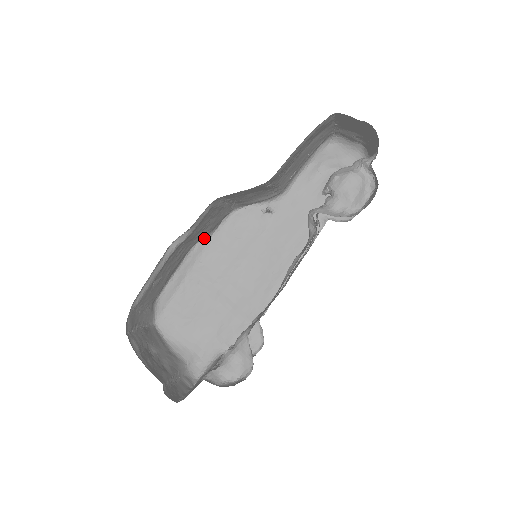
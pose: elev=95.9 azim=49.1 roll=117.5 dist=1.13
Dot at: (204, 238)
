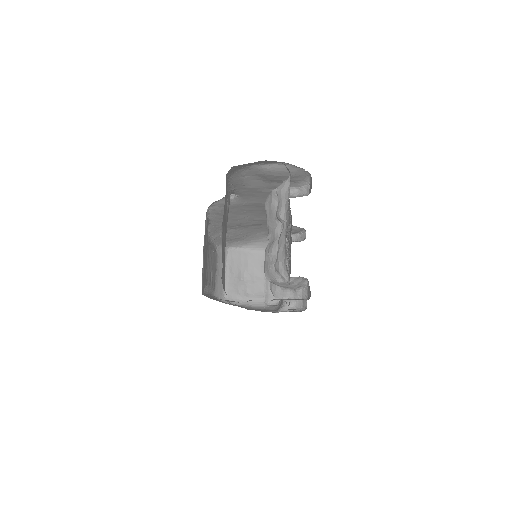
Dot at: occluded
